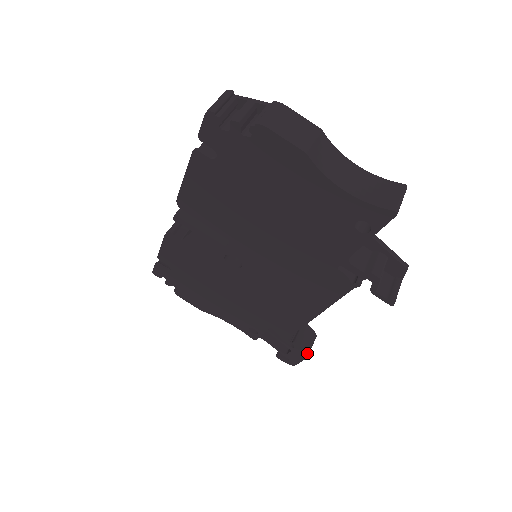
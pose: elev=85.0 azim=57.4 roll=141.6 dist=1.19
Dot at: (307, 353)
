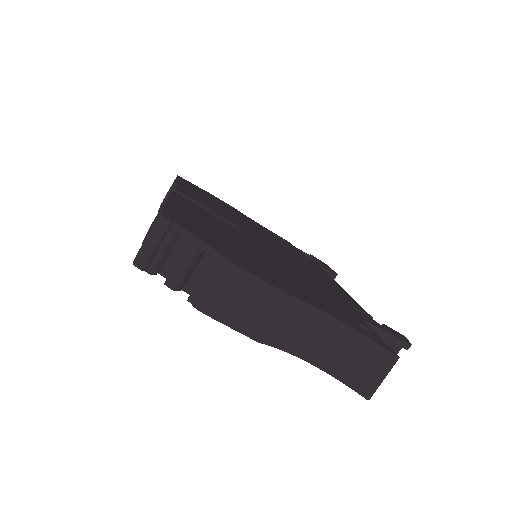
Dot at: occluded
